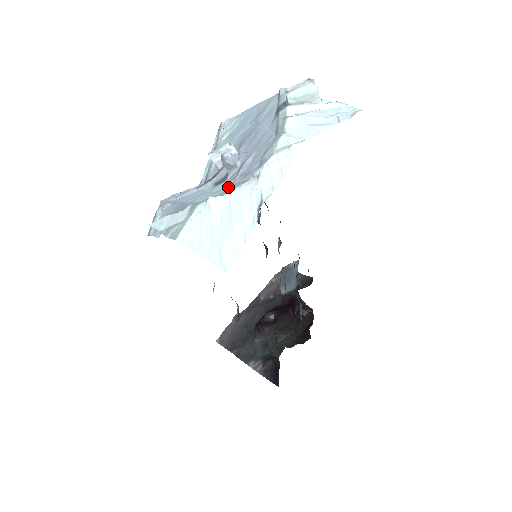
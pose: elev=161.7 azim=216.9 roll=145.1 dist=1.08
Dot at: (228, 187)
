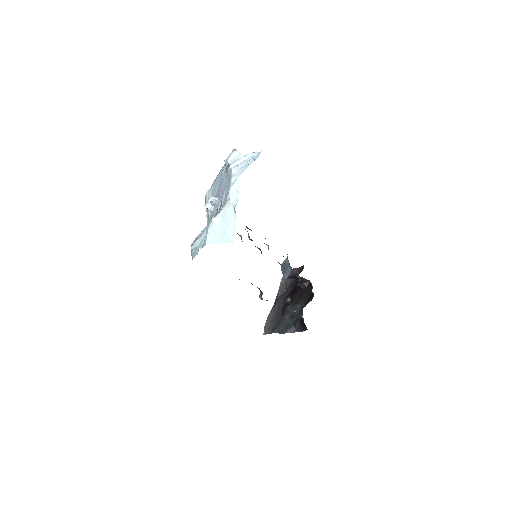
Dot at: occluded
